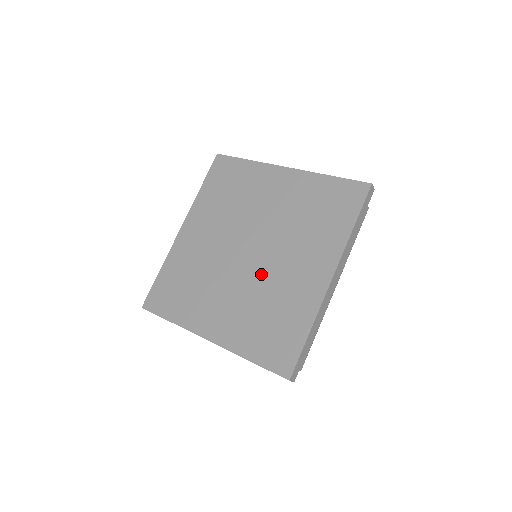
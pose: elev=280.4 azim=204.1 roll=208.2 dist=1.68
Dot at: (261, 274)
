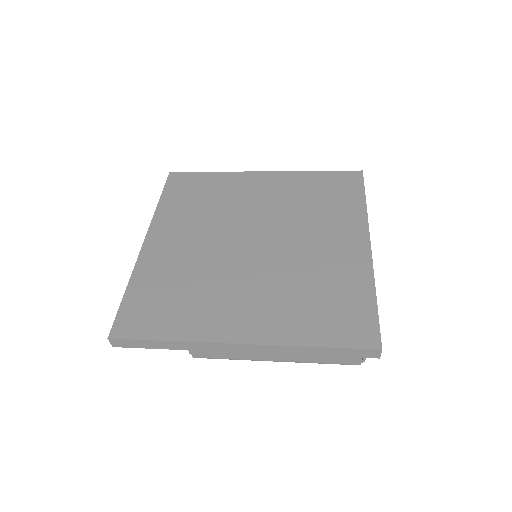
Dot at: (283, 259)
